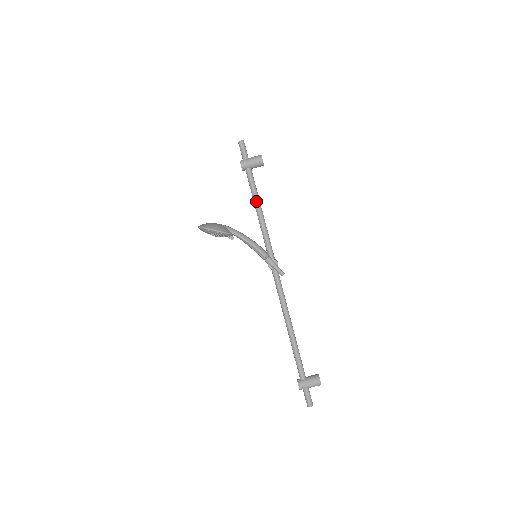
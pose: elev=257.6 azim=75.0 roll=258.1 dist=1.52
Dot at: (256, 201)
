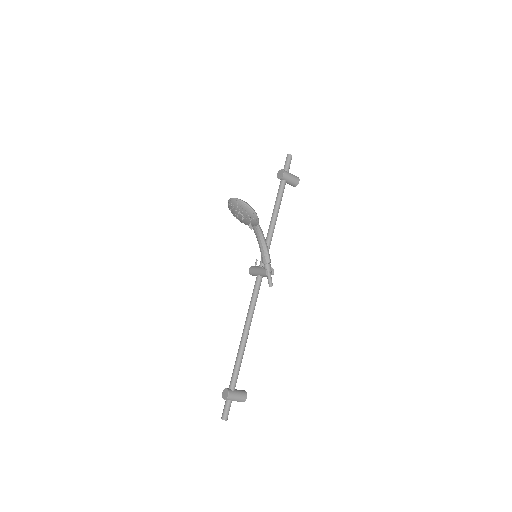
Dot at: (278, 210)
